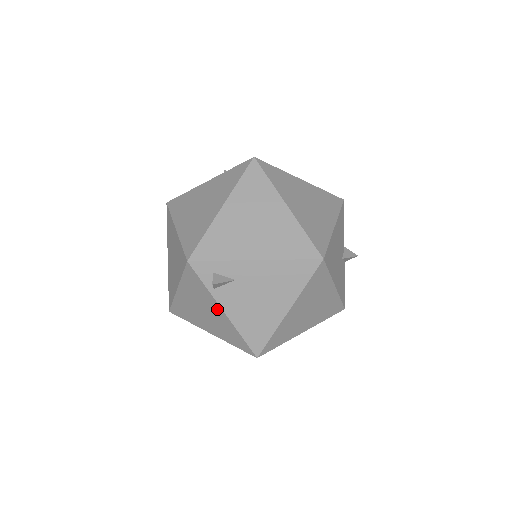
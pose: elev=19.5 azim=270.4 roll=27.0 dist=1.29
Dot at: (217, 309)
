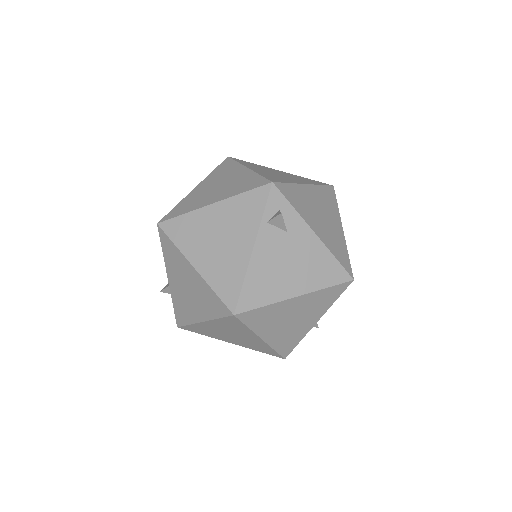
Dot at: (247, 242)
